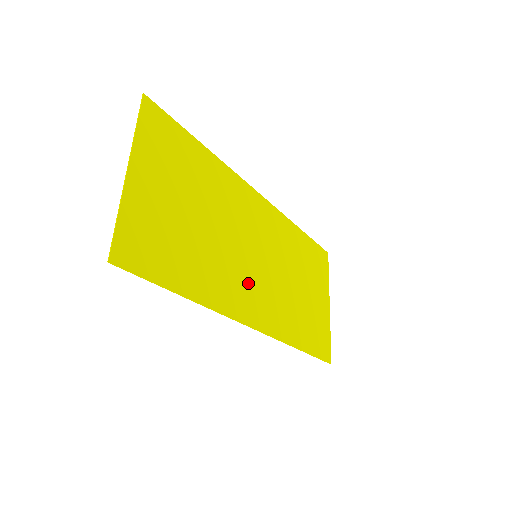
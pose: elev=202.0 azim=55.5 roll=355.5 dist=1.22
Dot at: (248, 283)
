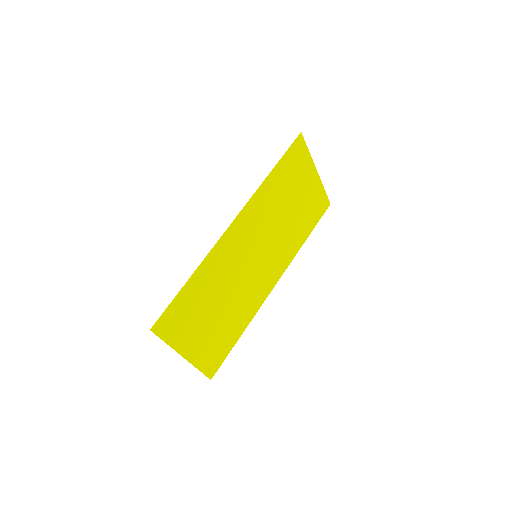
Dot at: (261, 276)
